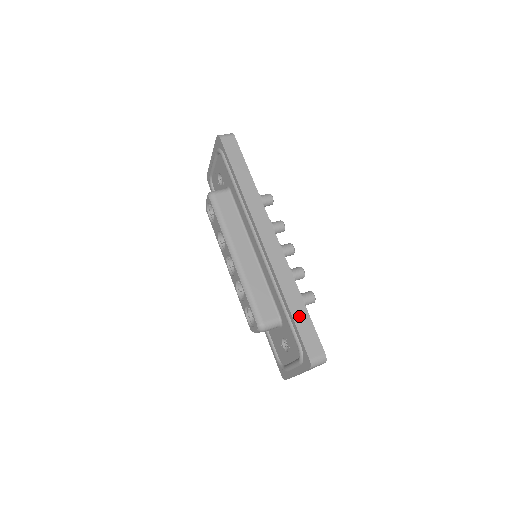
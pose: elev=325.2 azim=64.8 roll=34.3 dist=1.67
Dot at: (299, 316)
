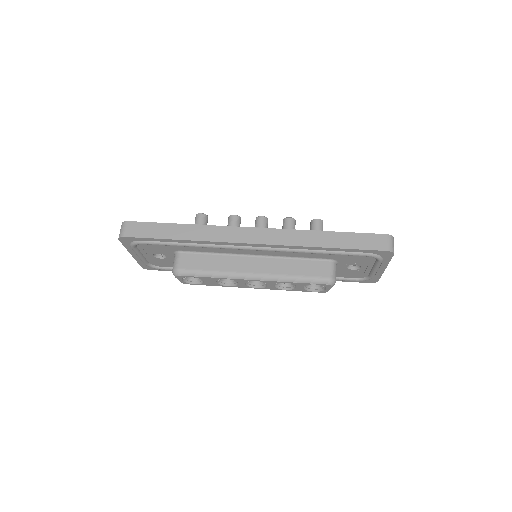
Dot at: (343, 242)
